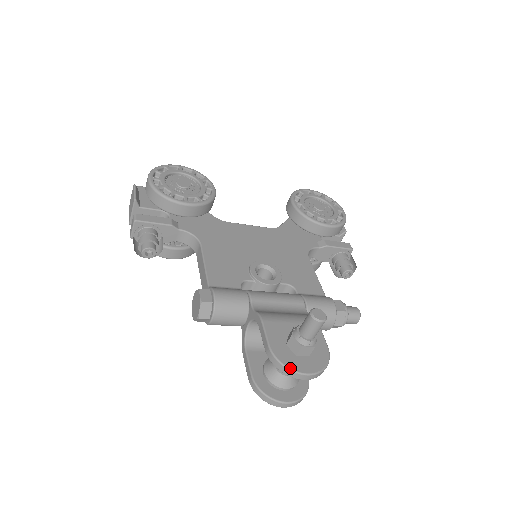
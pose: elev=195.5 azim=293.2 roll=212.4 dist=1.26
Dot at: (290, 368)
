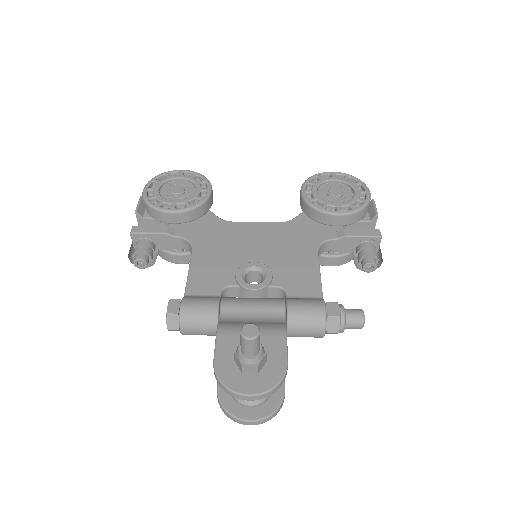
Dot at: (229, 388)
